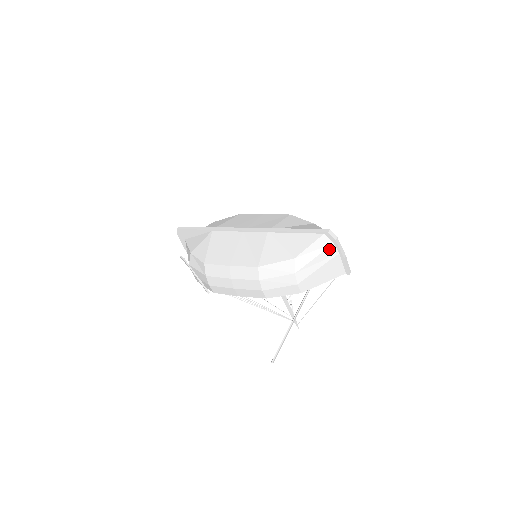
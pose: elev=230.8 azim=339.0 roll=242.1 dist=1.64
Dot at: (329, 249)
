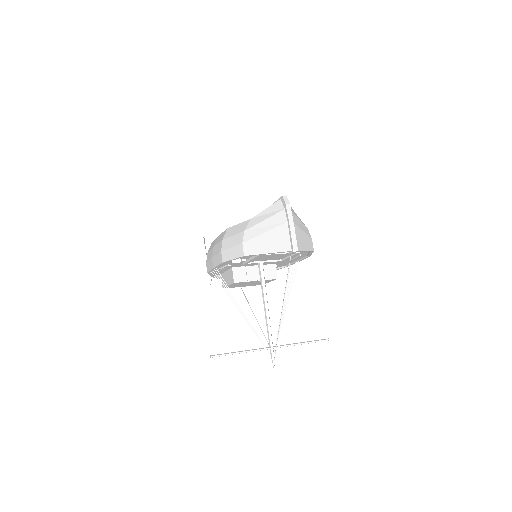
Dot at: (280, 214)
